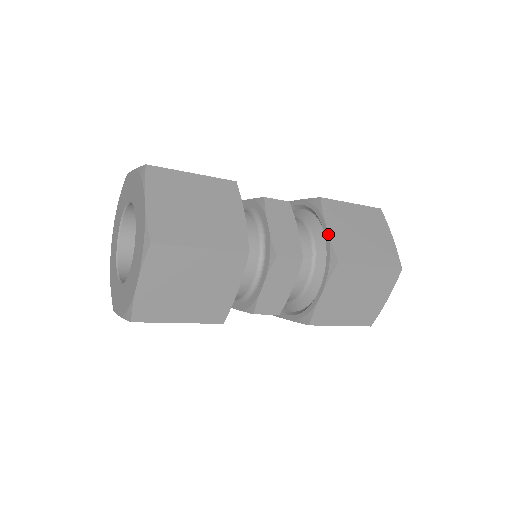
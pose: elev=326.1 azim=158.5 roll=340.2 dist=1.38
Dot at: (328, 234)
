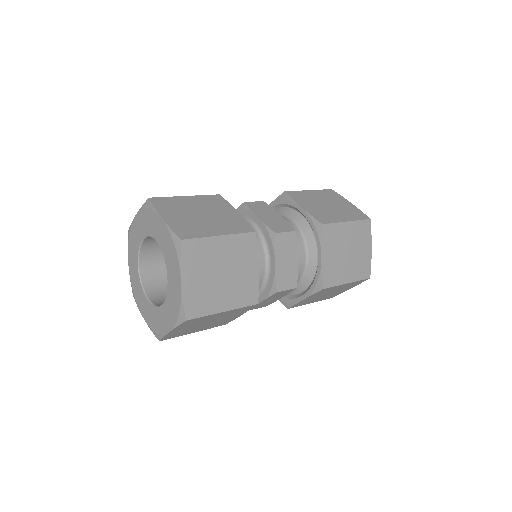
Dot at: (304, 210)
